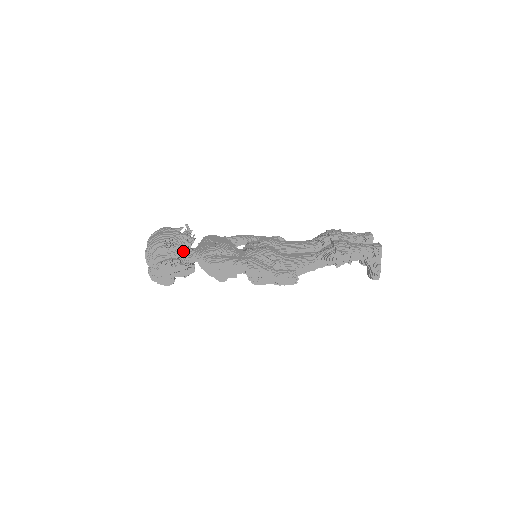
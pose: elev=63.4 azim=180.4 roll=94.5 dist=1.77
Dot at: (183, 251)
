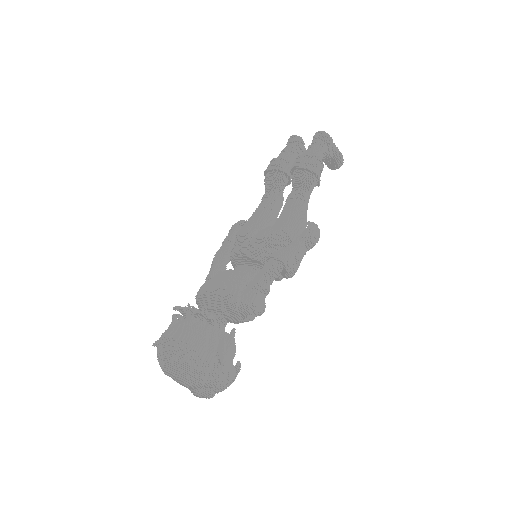
Dot at: (214, 330)
